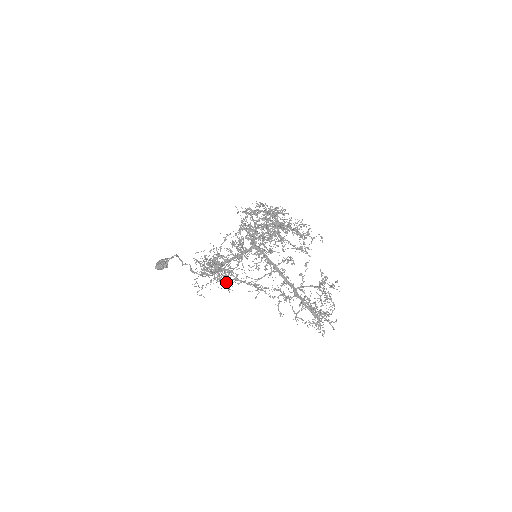
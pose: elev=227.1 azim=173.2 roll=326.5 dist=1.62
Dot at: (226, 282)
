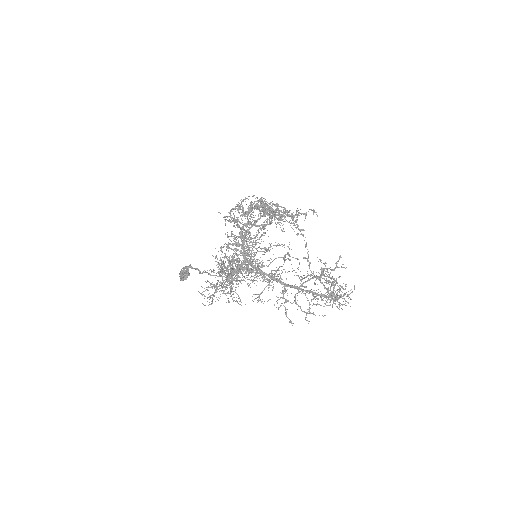
Dot at: occluded
